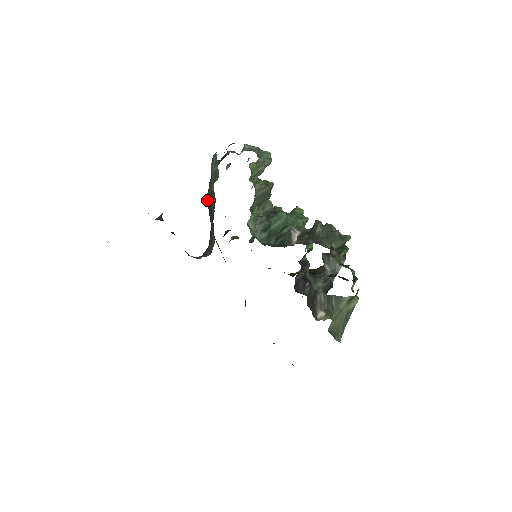
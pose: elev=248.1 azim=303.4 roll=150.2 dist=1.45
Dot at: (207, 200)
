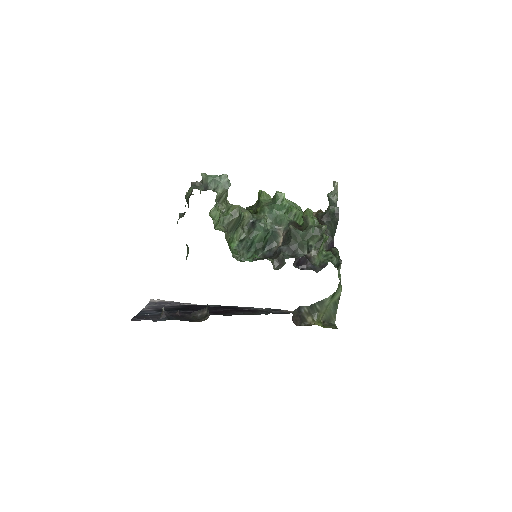
Dot at: occluded
